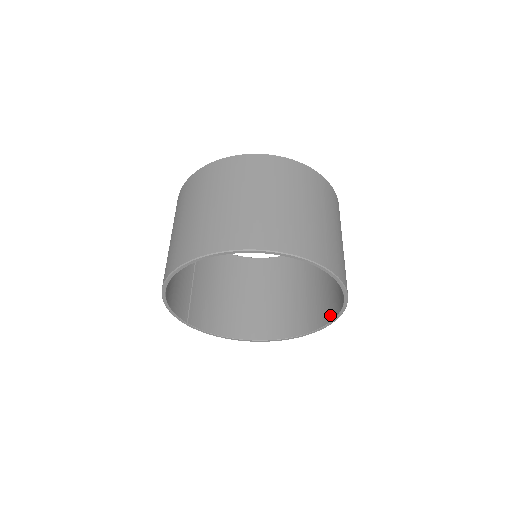
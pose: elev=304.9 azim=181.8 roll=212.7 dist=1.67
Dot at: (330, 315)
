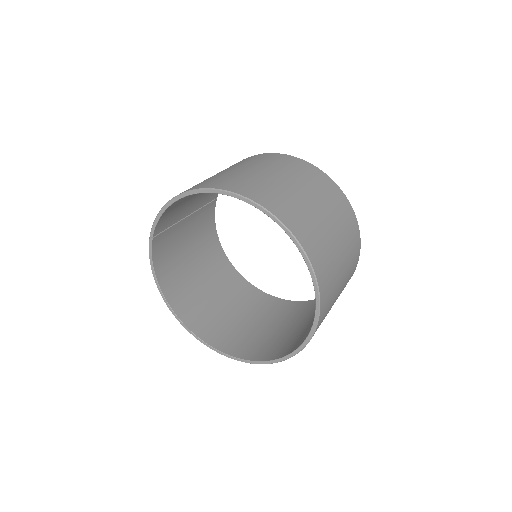
Dot at: (253, 356)
